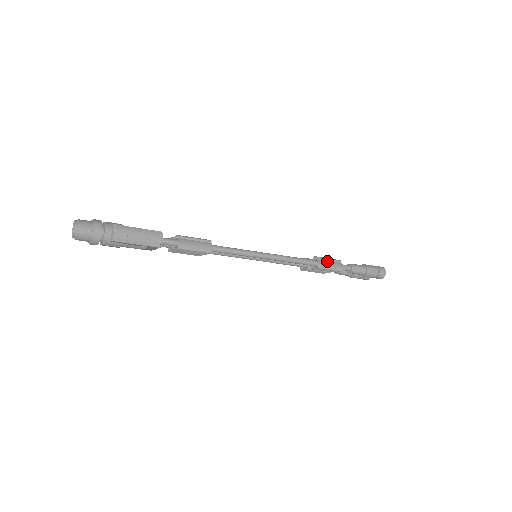
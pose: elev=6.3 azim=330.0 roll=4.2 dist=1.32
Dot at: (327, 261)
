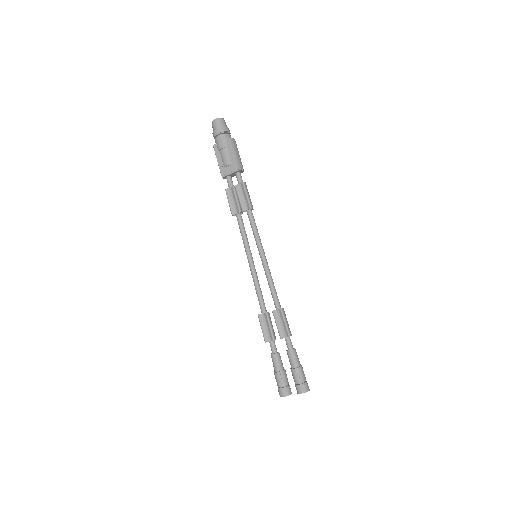
Dot at: (286, 319)
